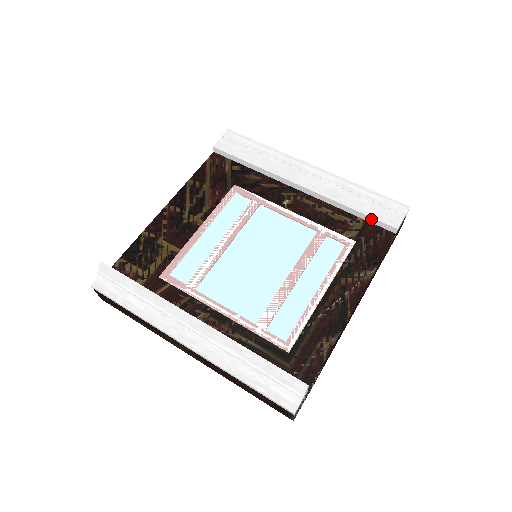
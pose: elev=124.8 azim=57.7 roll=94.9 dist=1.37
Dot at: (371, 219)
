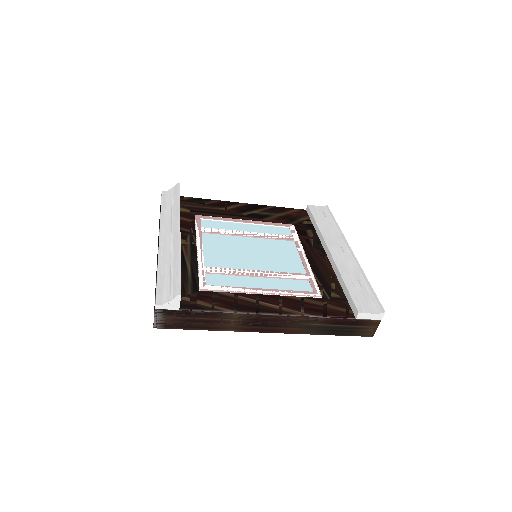
Dot at: (349, 297)
